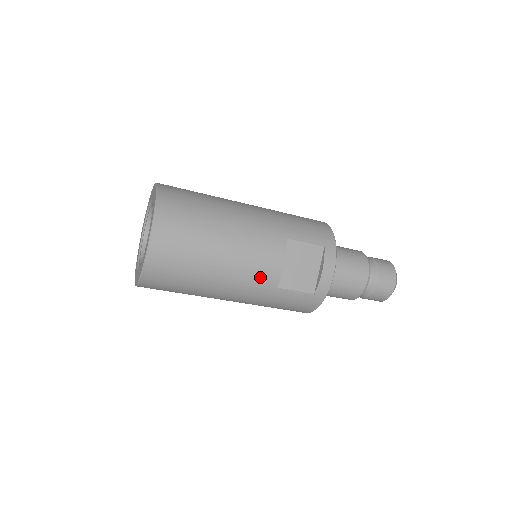
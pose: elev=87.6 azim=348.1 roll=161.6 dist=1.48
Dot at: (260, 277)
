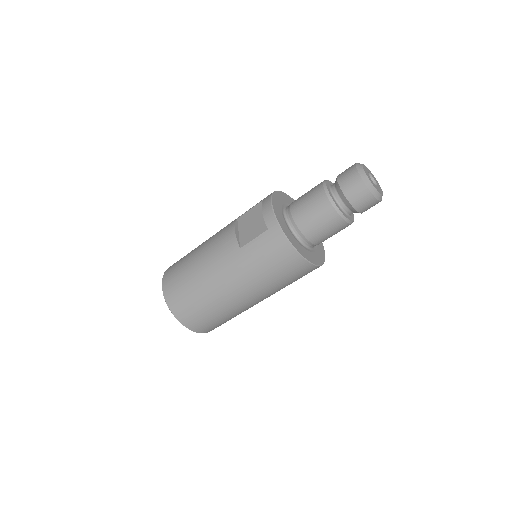
Dot at: (225, 251)
